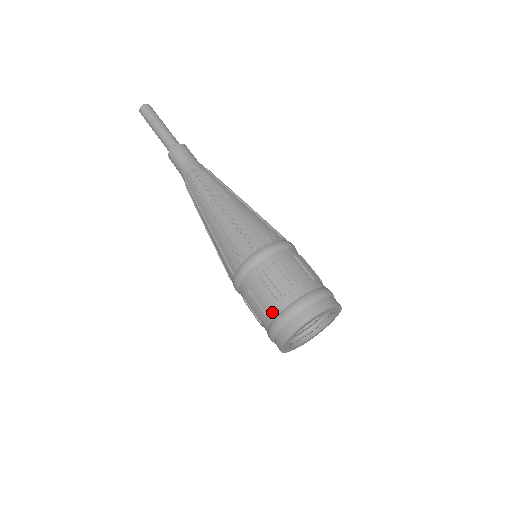
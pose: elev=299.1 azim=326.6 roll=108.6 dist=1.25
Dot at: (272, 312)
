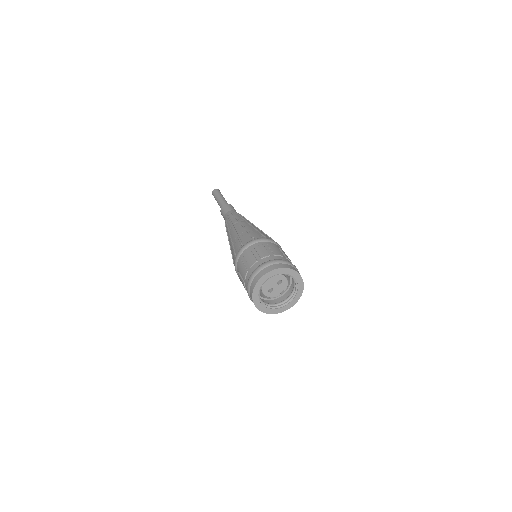
Dot at: (263, 260)
